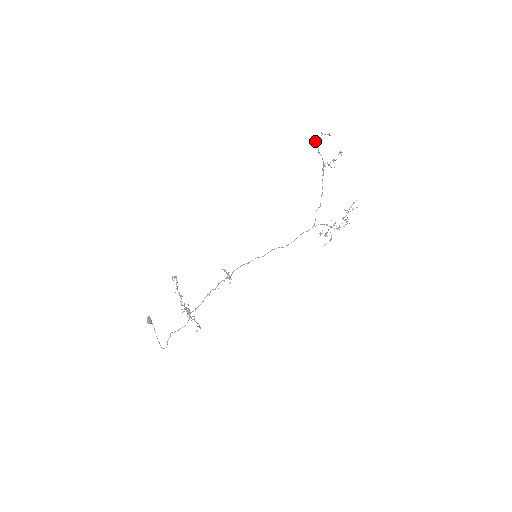
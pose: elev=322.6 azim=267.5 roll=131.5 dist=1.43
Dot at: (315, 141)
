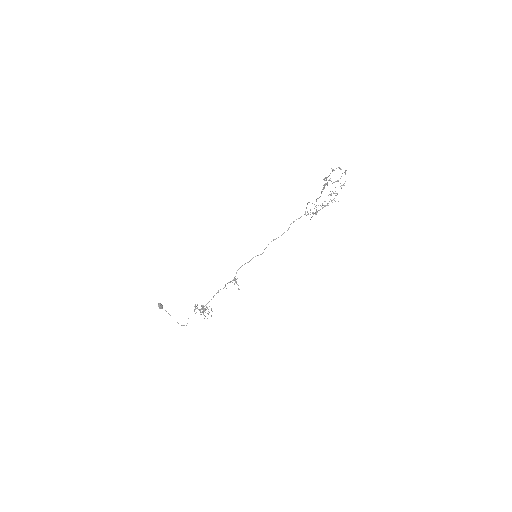
Dot at: occluded
